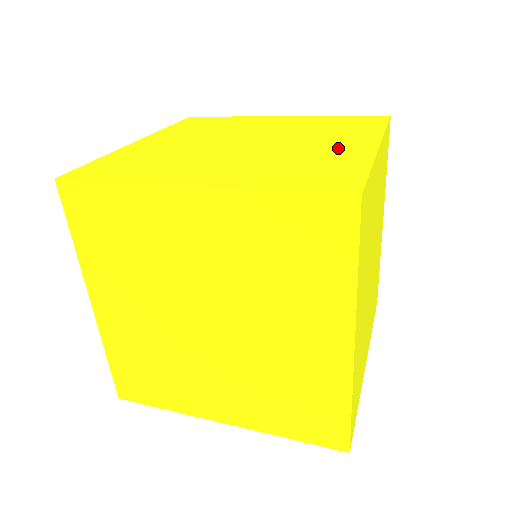
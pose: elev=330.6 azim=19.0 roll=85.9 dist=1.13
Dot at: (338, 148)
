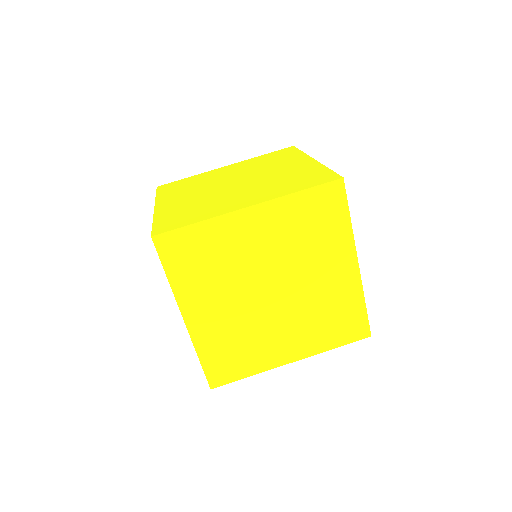
Dot at: (277, 347)
